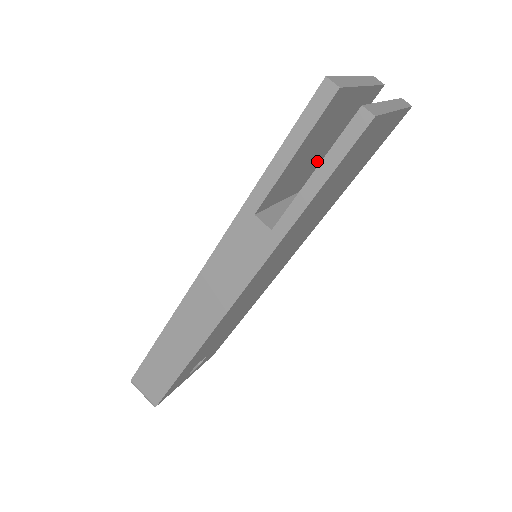
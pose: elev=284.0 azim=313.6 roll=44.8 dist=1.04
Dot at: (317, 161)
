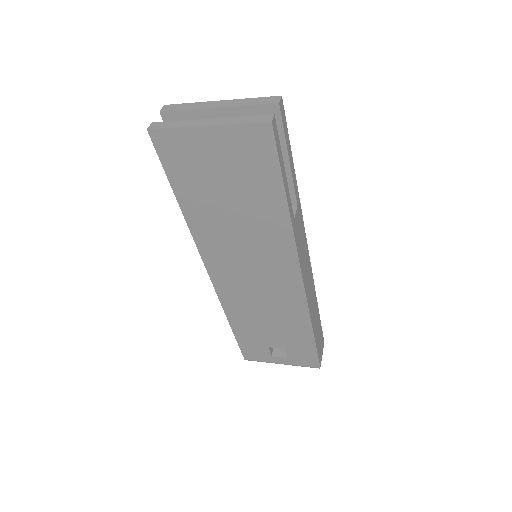
Dot at: occluded
